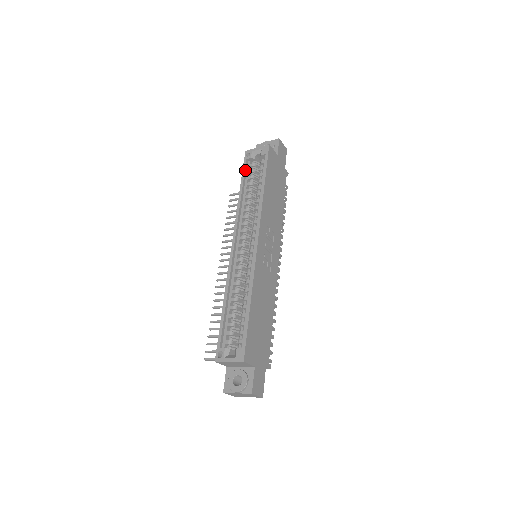
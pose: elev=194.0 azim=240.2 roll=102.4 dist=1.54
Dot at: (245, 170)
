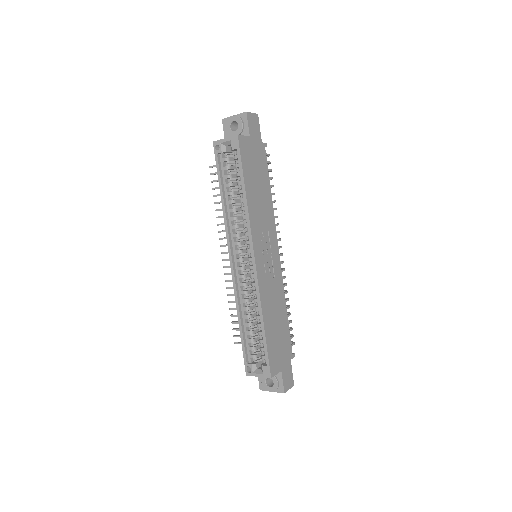
Dot at: (219, 168)
